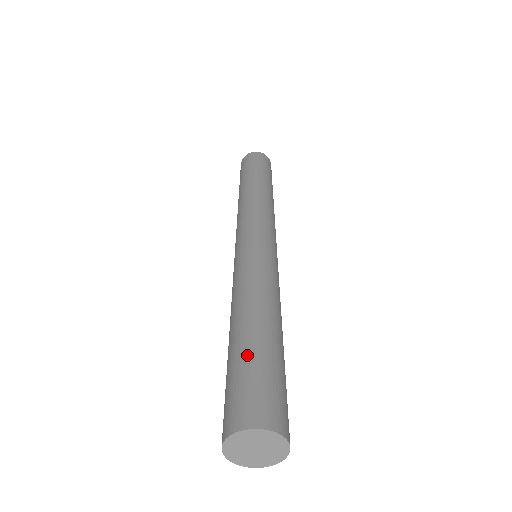
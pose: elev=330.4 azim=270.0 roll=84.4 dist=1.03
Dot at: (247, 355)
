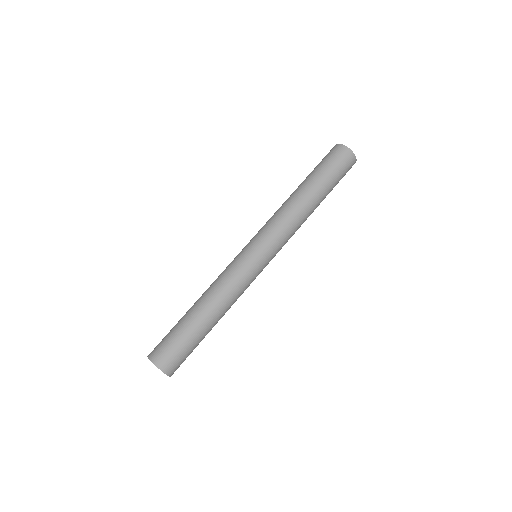
Dot at: (181, 328)
